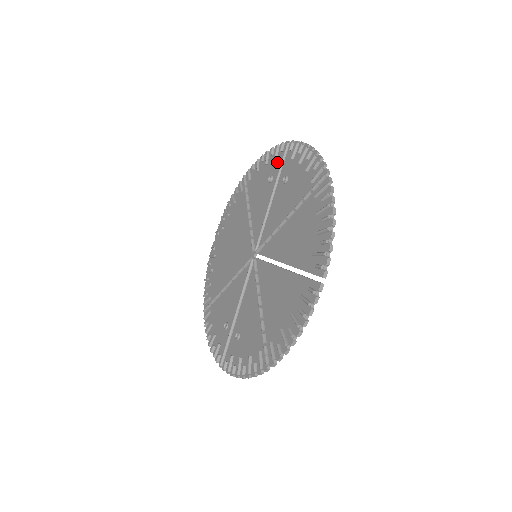
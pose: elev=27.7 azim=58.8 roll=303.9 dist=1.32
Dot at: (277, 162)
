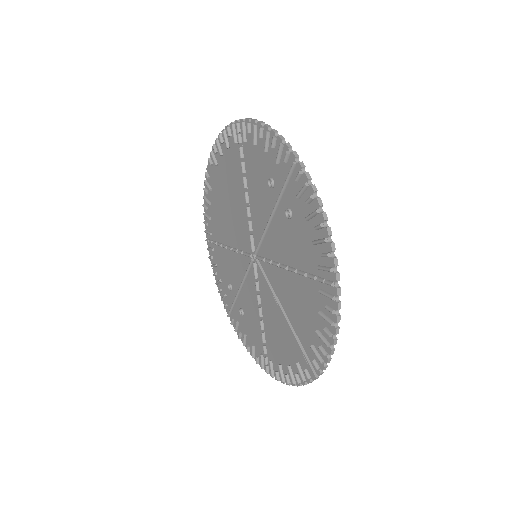
Dot at: (280, 169)
